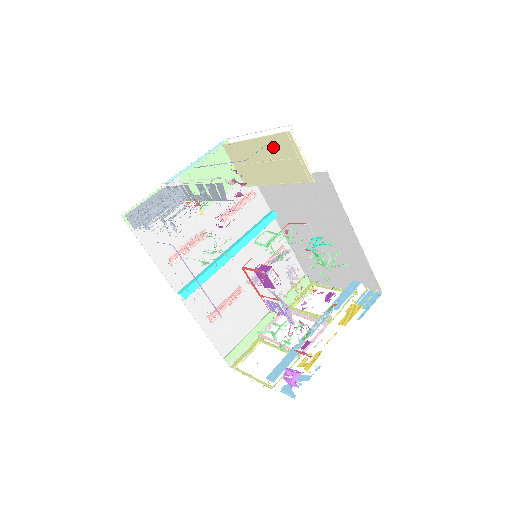
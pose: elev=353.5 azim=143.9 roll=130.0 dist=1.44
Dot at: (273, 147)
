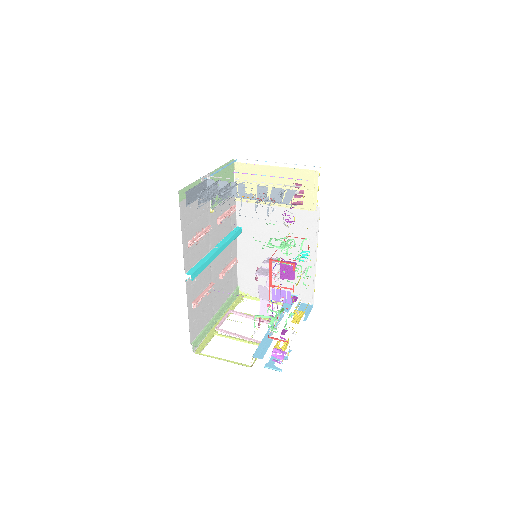
Dot at: (293, 177)
